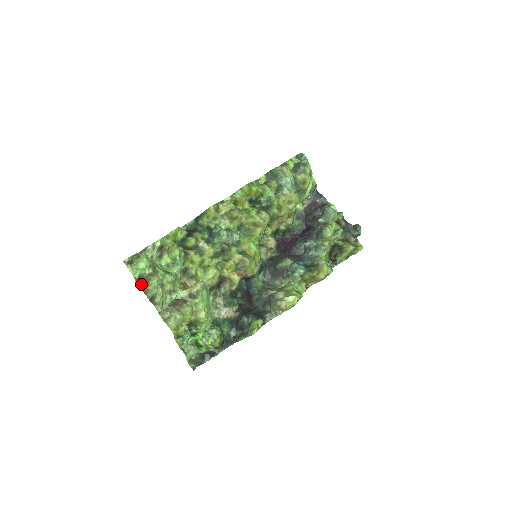
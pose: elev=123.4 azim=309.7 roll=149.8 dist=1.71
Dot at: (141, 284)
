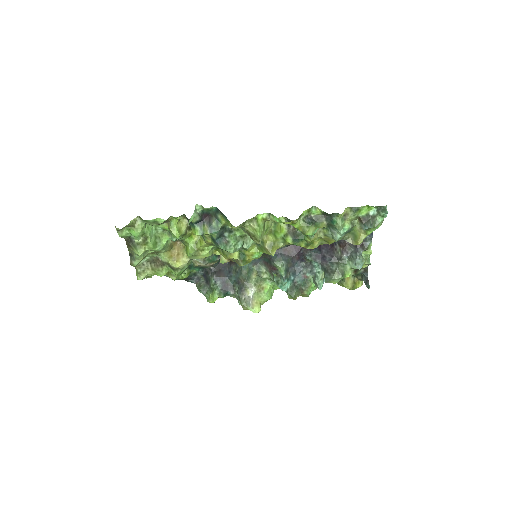
Dot at: (127, 241)
